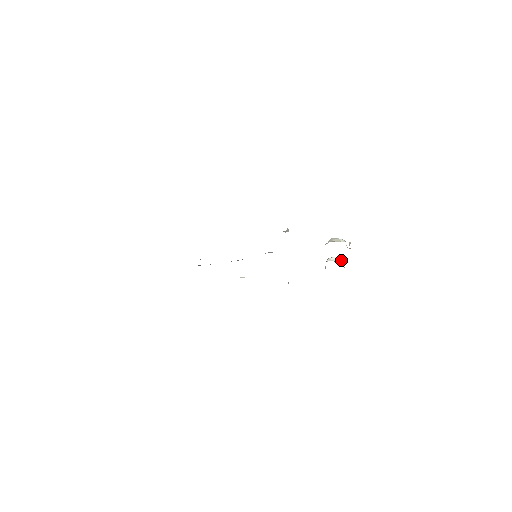
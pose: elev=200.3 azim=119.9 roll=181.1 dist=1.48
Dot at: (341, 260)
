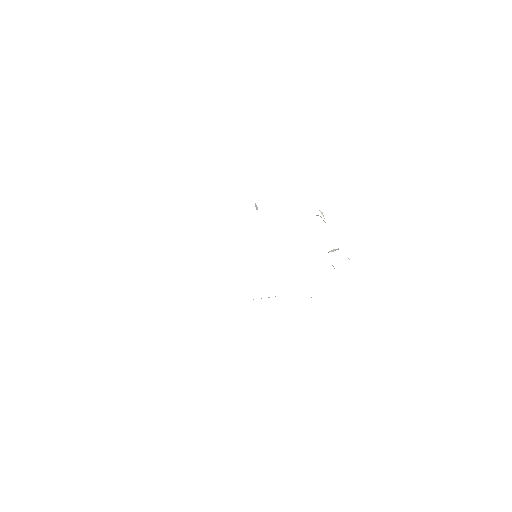
Dot at: (338, 249)
